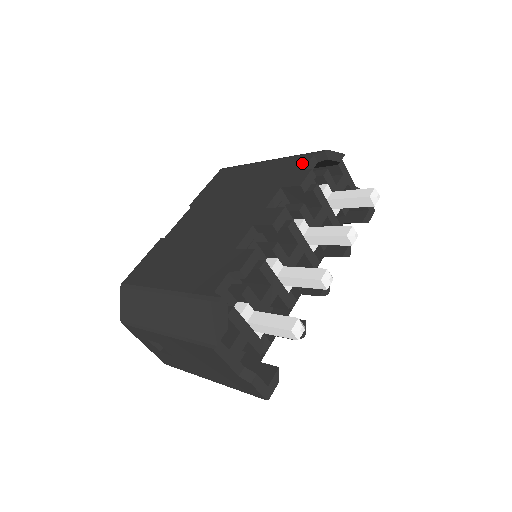
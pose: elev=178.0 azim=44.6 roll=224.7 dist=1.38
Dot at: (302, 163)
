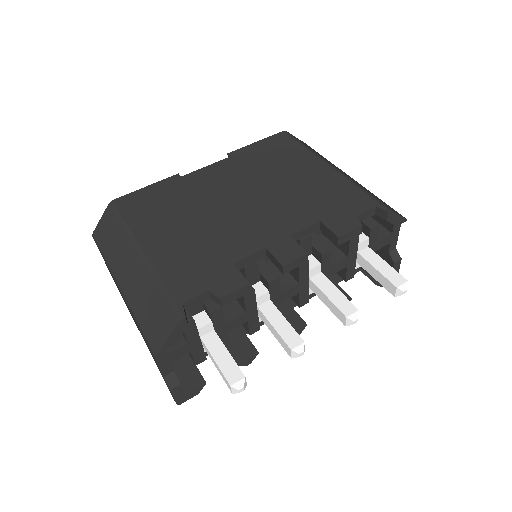
Dot at: (359, 206)
